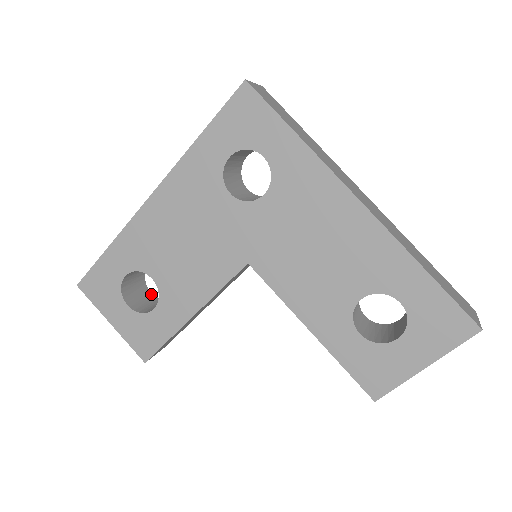
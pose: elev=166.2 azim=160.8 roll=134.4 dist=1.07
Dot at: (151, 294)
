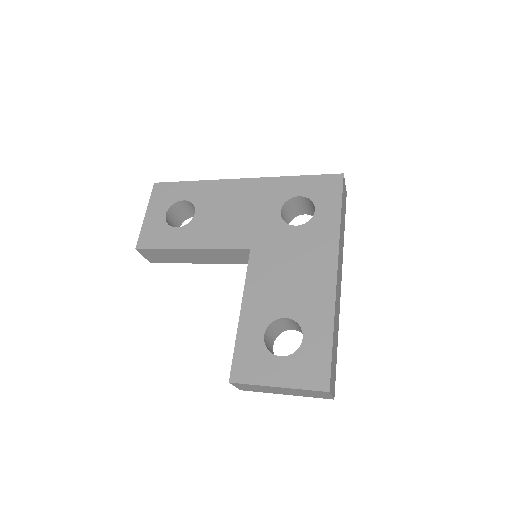
Dot at: occluded
